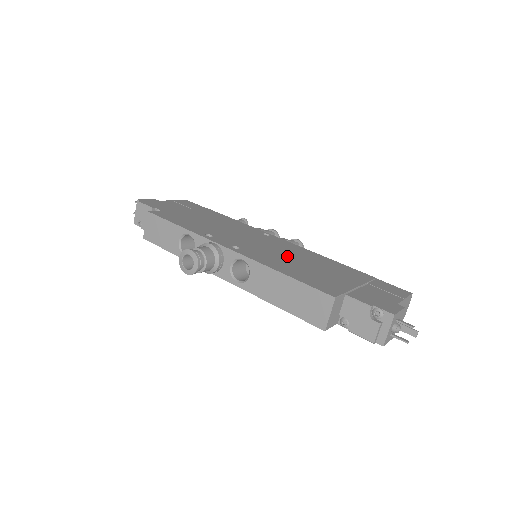
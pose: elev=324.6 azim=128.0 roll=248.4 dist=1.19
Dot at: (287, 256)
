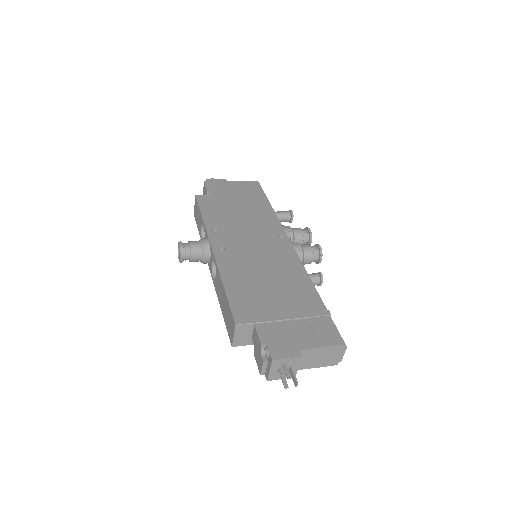
Dot at: (262, 267)
